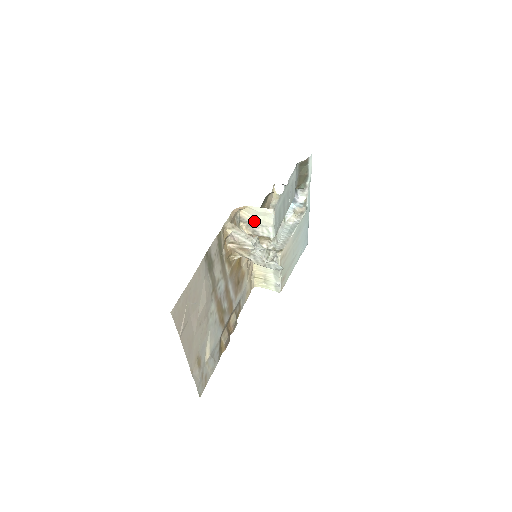
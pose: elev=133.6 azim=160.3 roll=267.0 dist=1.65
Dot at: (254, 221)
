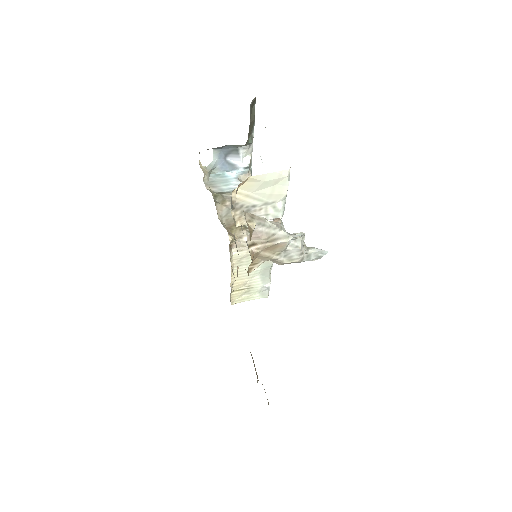
Dot at: (254, 201)
